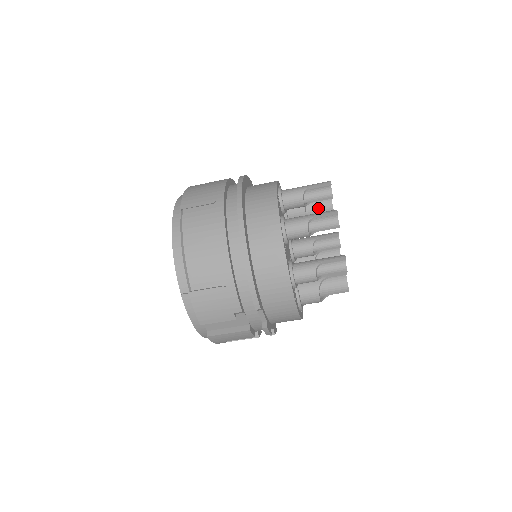
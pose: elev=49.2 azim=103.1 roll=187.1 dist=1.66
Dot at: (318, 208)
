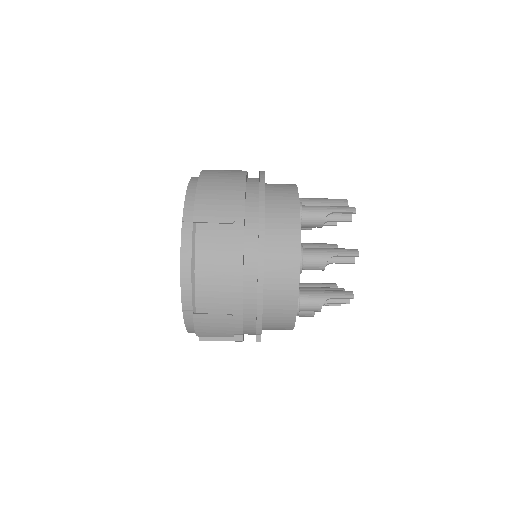
Dot at: occluded
